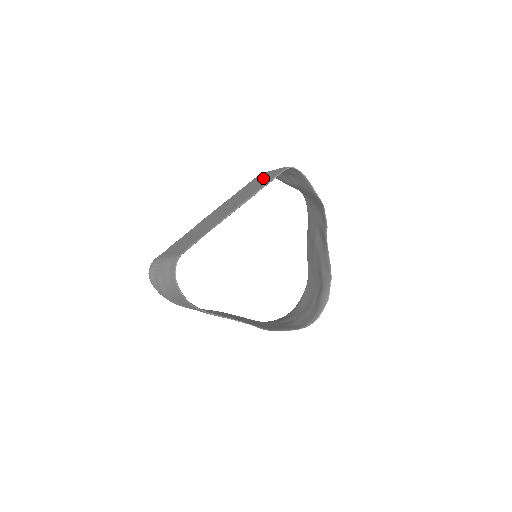
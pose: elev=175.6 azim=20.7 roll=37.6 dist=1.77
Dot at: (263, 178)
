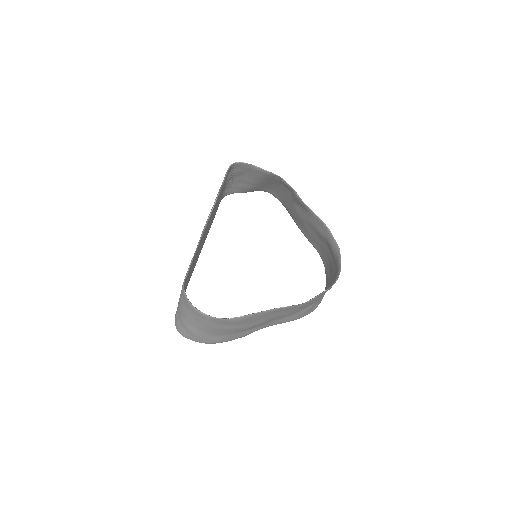
Dot at: occluded
